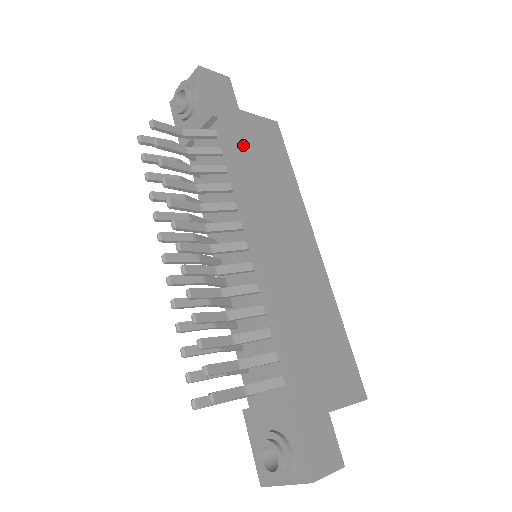
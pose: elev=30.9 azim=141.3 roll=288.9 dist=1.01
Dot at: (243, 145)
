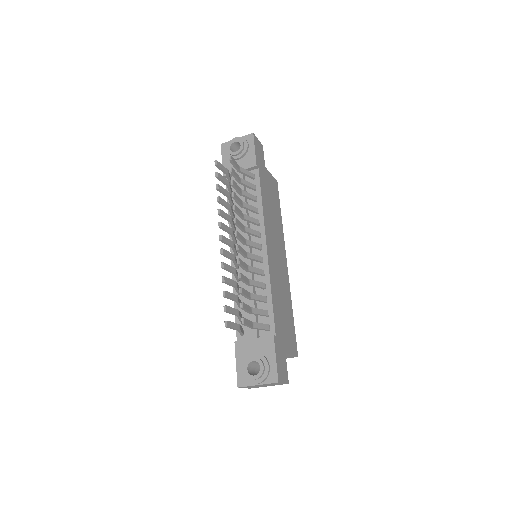
Dot at: (266, 189)
